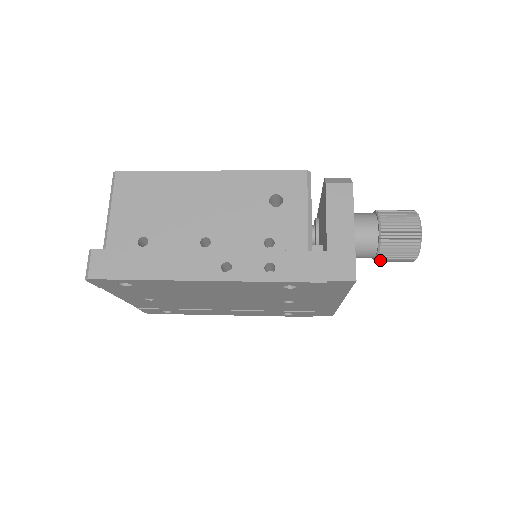
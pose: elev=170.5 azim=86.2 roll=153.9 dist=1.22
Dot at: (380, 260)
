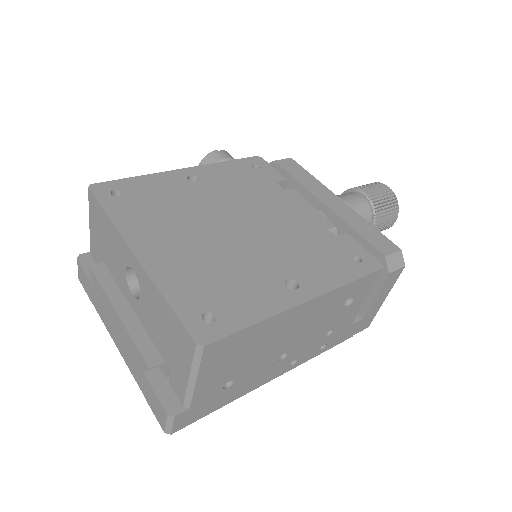
Dot at: occluded
